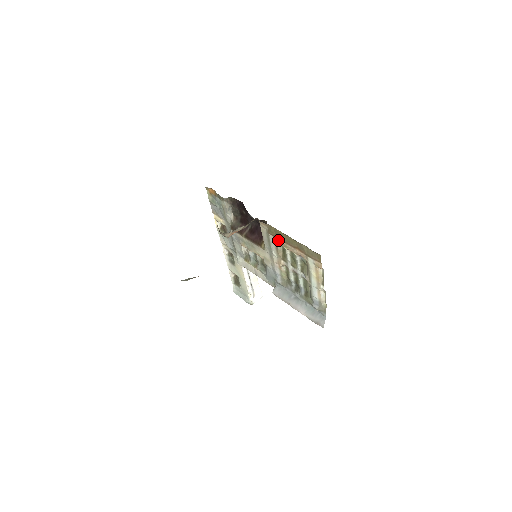
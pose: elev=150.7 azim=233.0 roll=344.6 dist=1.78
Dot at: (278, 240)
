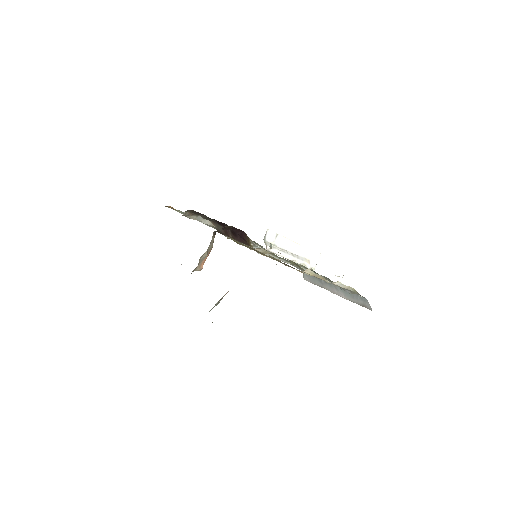
Dot at: occluded
